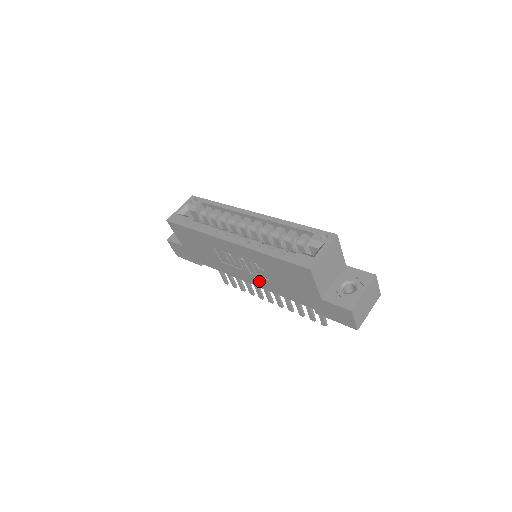
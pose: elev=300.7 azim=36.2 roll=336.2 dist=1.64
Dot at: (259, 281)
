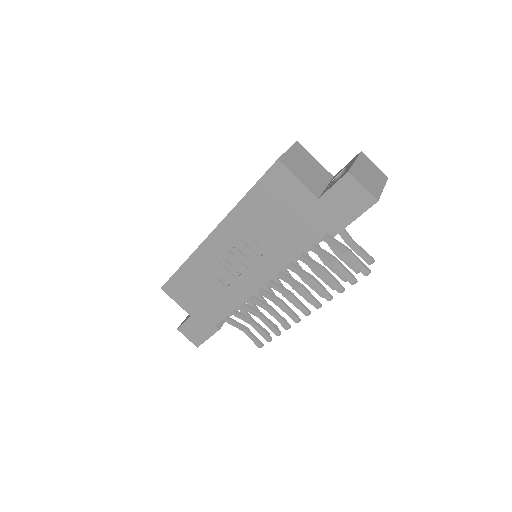
Dot at: (265, 265)
